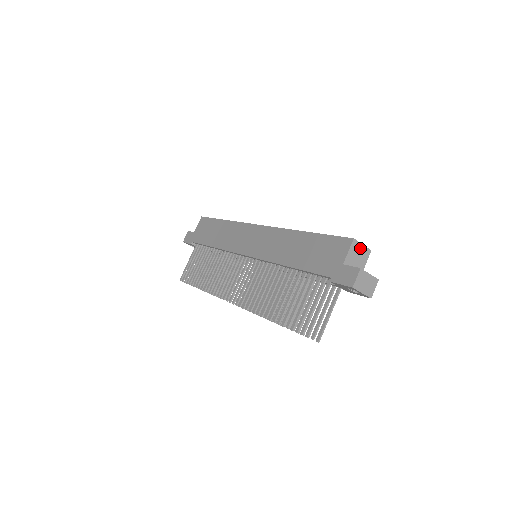
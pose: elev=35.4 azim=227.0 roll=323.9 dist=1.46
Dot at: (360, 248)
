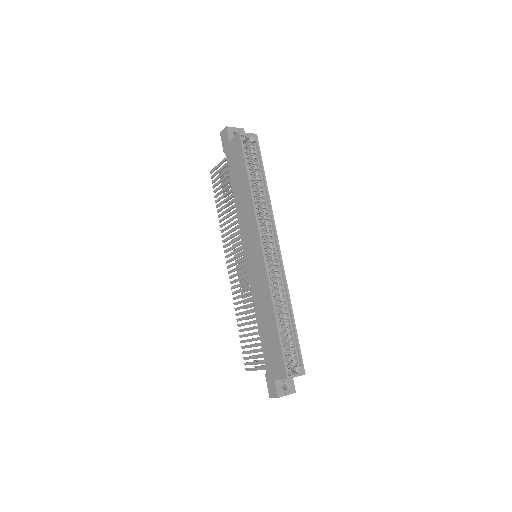
Dot at: occluded
